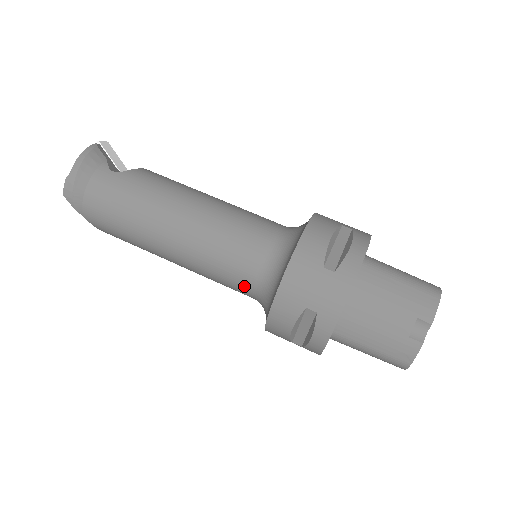
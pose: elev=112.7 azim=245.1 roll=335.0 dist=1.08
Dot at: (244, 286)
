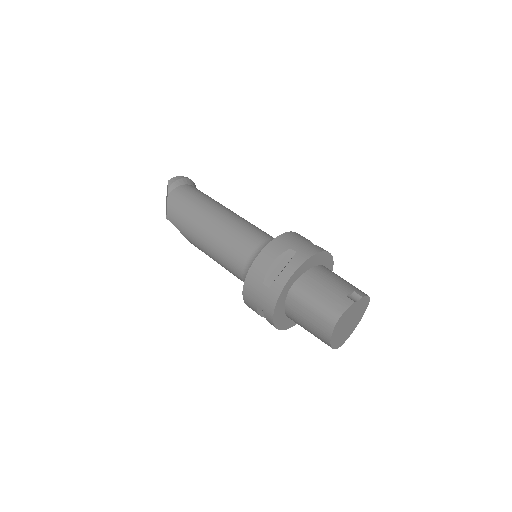
Dot at: (248, 248)
